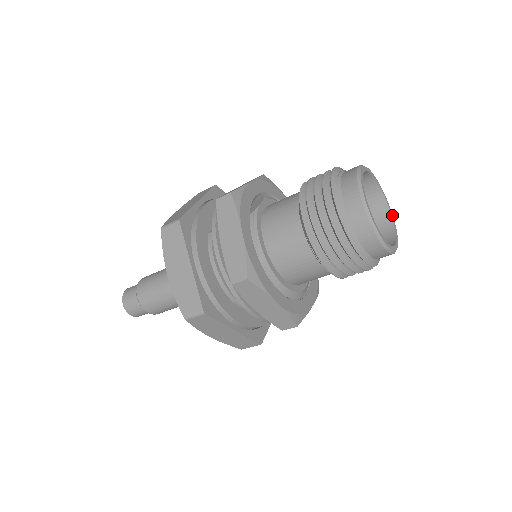
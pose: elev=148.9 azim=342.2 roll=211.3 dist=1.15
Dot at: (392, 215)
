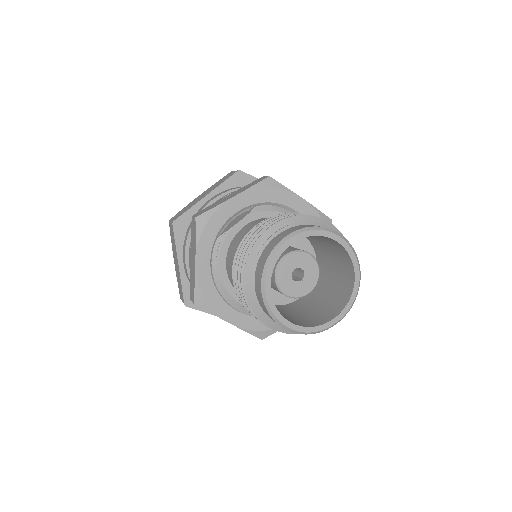
Dot at: (358, 278)
